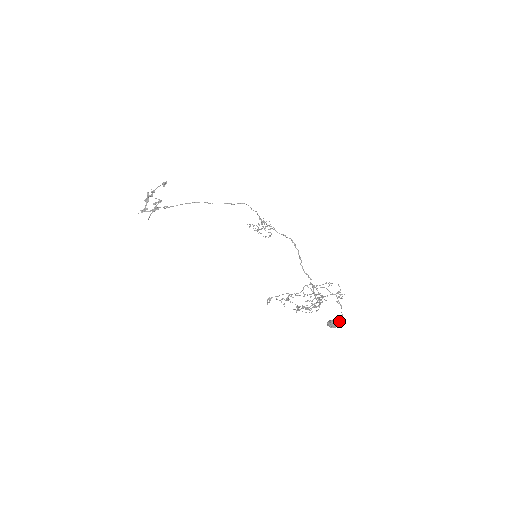
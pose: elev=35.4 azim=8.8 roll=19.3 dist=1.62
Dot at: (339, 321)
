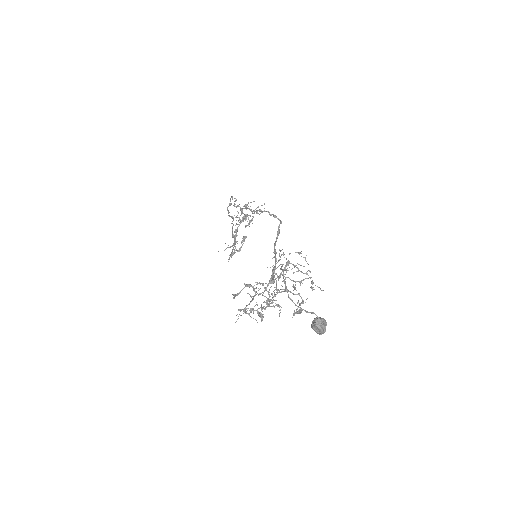
Dot at: (317, 318)
